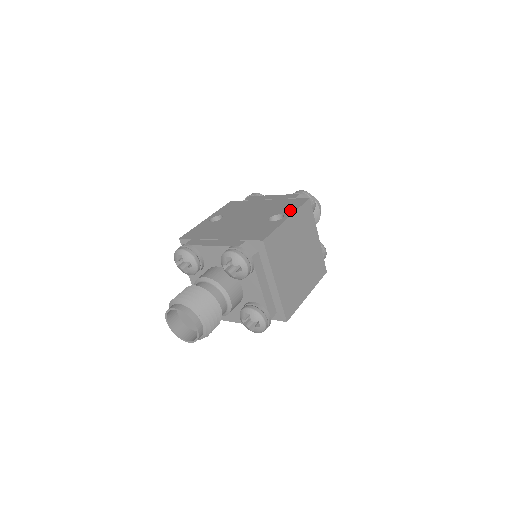
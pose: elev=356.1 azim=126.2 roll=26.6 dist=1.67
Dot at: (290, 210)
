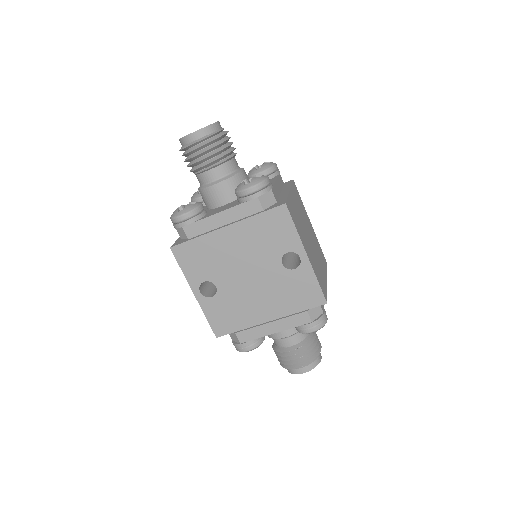
Dot at: occluded
